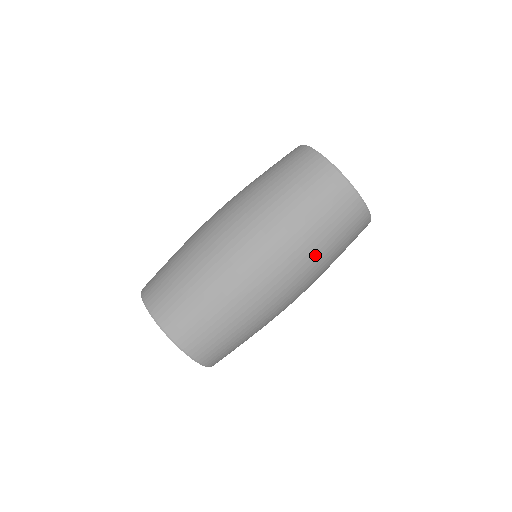
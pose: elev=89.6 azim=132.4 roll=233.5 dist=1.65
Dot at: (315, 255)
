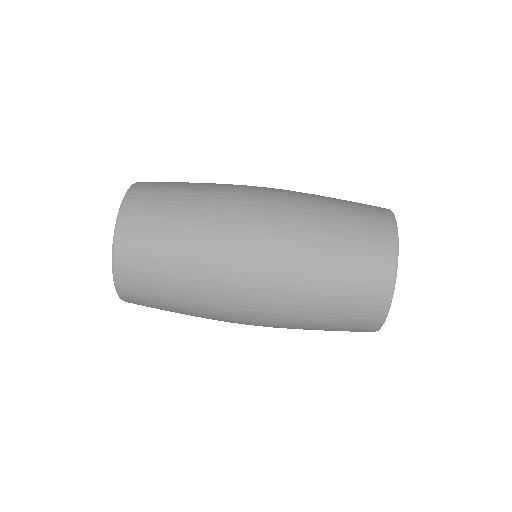
Dot at: (311, 235)
